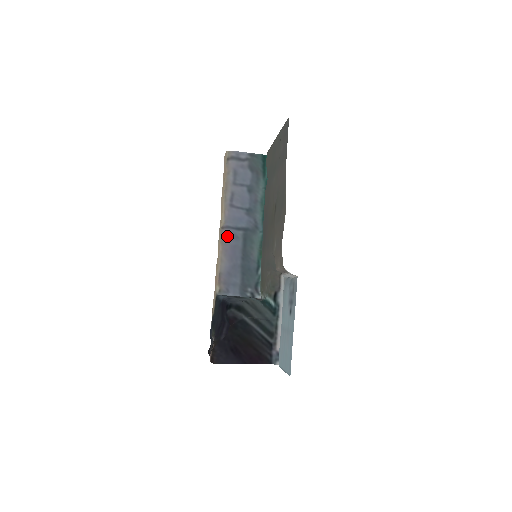
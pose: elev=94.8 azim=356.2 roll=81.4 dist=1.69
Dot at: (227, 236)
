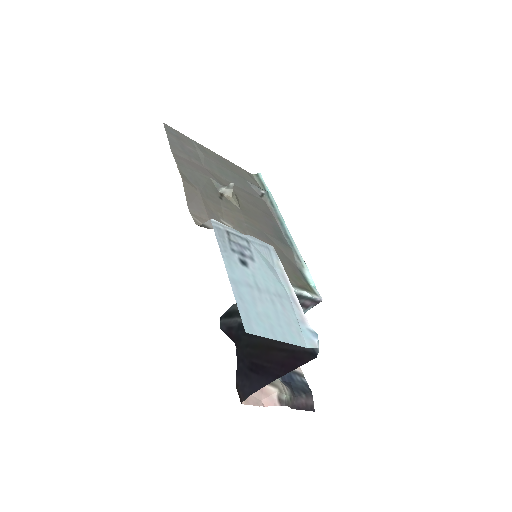
Dot at: occluded
